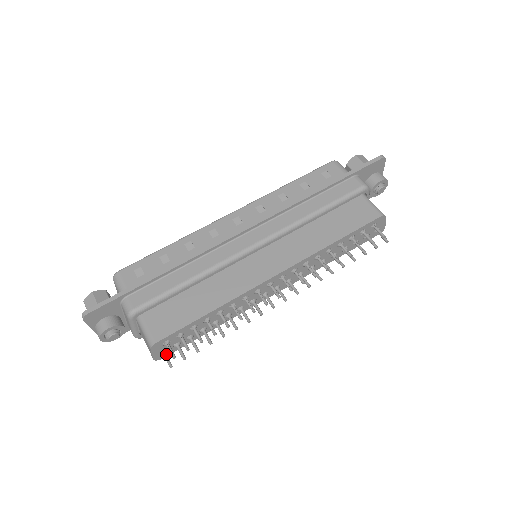
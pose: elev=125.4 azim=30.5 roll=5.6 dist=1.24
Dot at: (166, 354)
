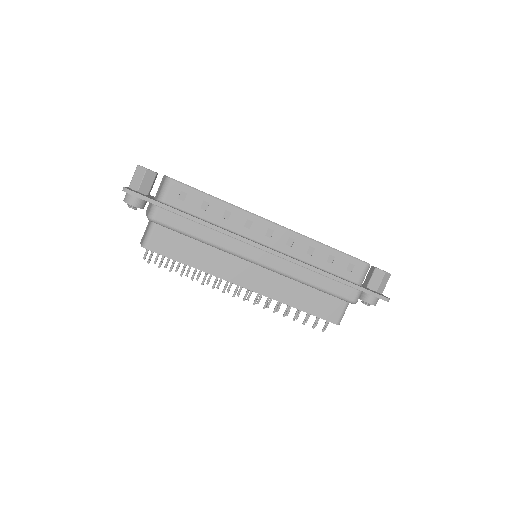
Dot at: occluded
